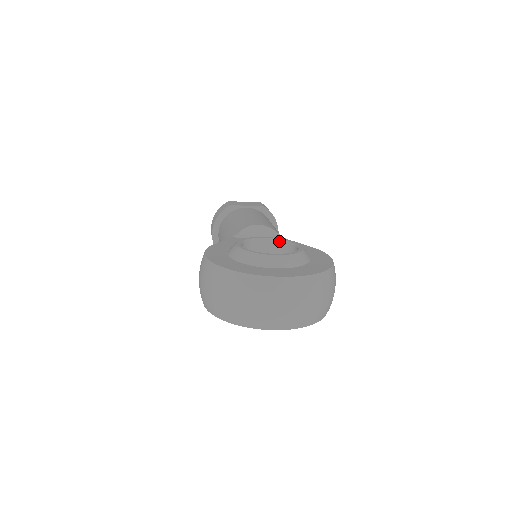
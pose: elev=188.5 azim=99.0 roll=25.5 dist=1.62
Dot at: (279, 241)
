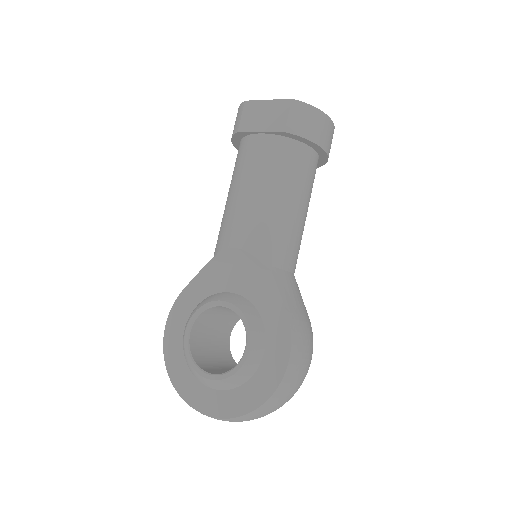
Dot at: (238, 315)
